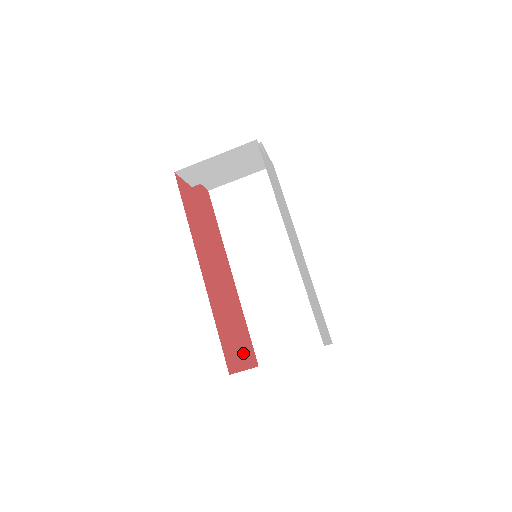
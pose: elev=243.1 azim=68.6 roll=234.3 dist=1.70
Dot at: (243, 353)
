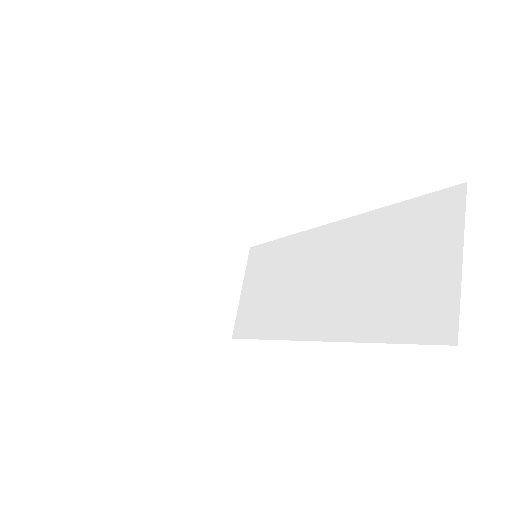
Dot at: occluded
